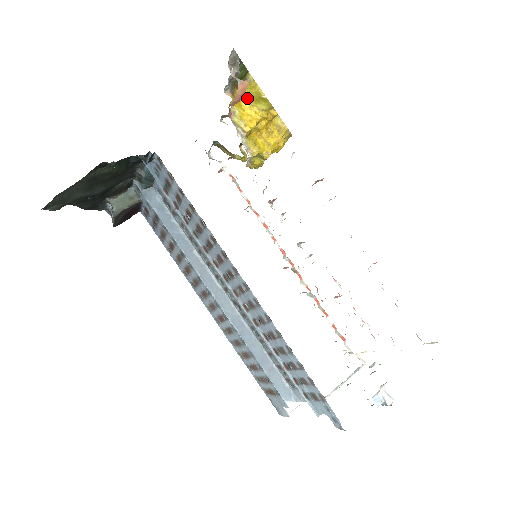
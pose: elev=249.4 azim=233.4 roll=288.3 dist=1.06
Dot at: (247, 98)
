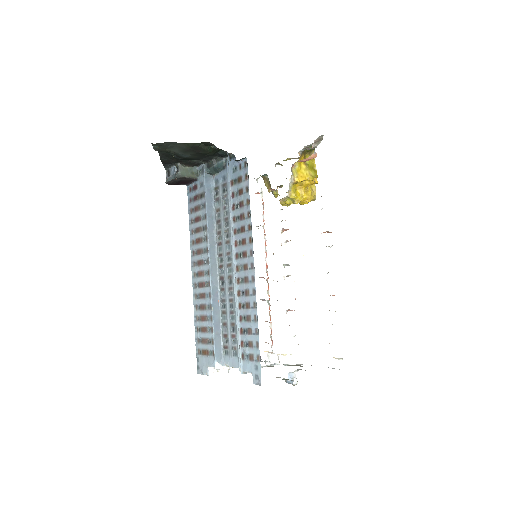
Dot at: (306, 163)
